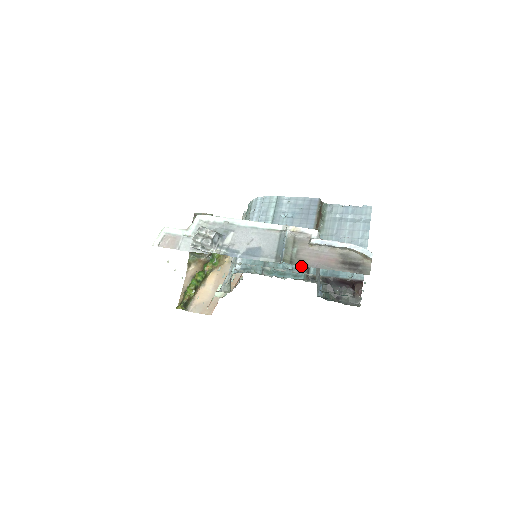
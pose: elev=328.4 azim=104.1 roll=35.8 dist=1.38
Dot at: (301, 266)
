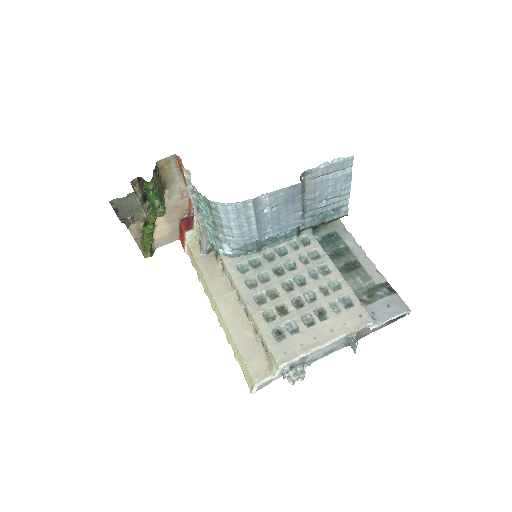
Dot at: (292, 230)
